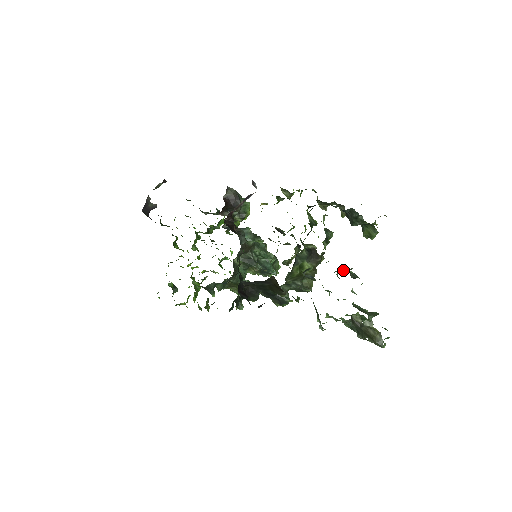
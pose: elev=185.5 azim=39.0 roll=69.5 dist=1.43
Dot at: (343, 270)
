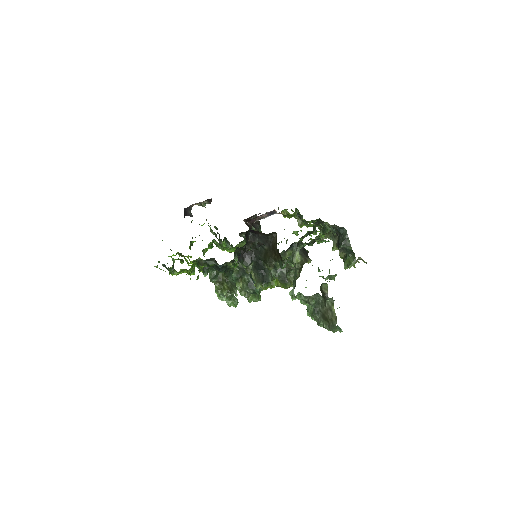
Dot at: occluded
